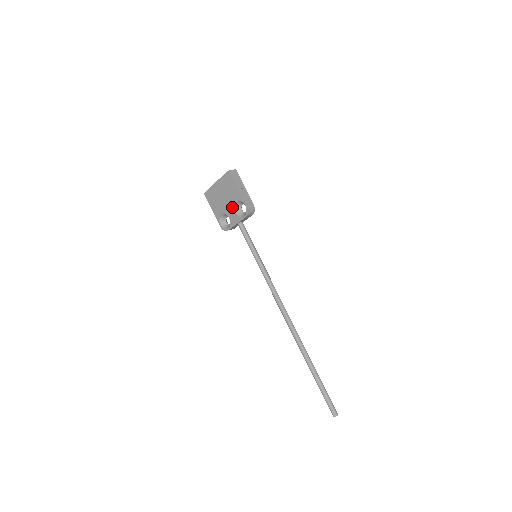
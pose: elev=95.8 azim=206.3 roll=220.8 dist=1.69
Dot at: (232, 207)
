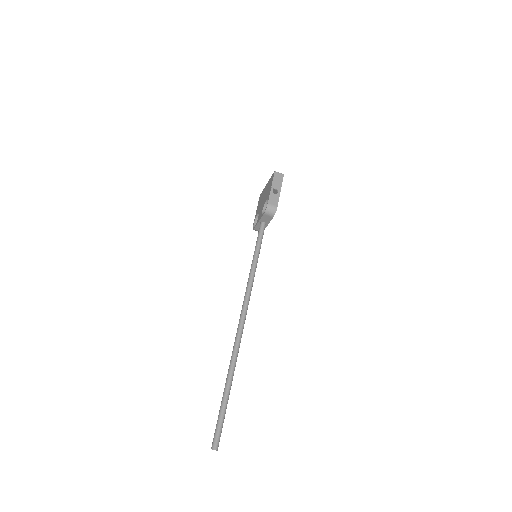
Dot at: (263, 205)
